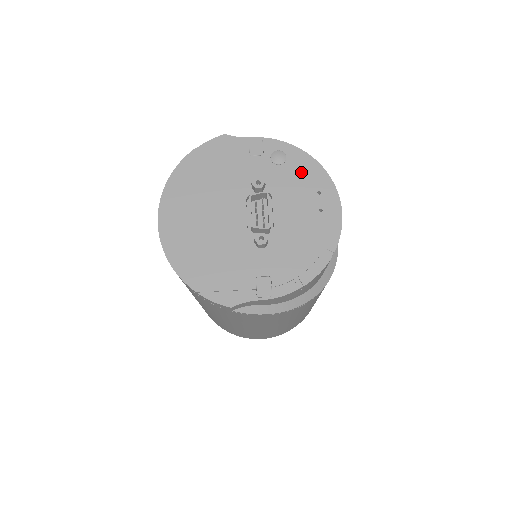
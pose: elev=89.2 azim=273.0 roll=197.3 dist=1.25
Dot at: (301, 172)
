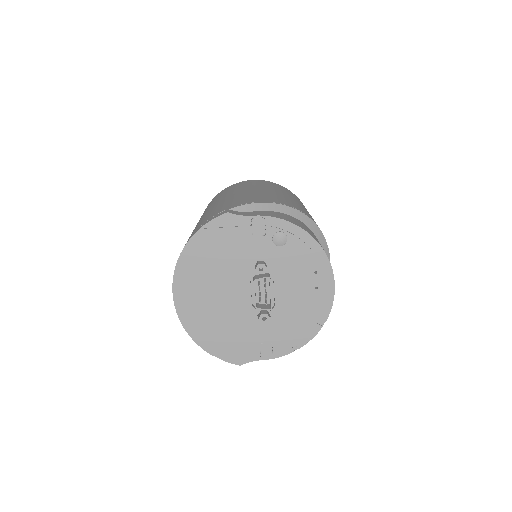
Dot at: (300, 252)
